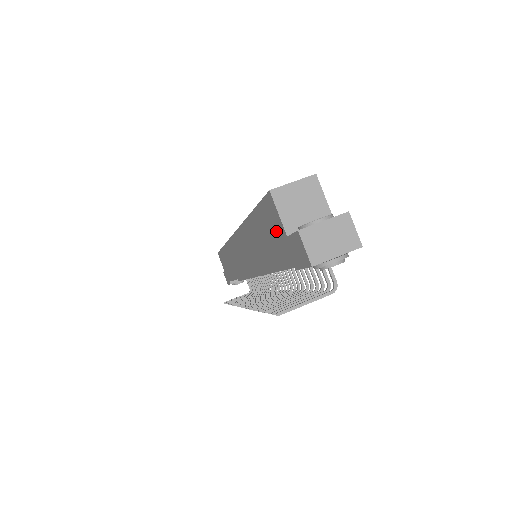
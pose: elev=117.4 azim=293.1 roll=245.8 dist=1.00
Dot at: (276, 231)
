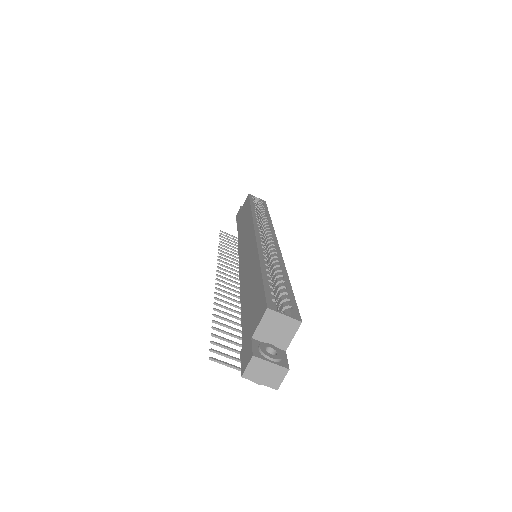
Dot at: (253, 319)
